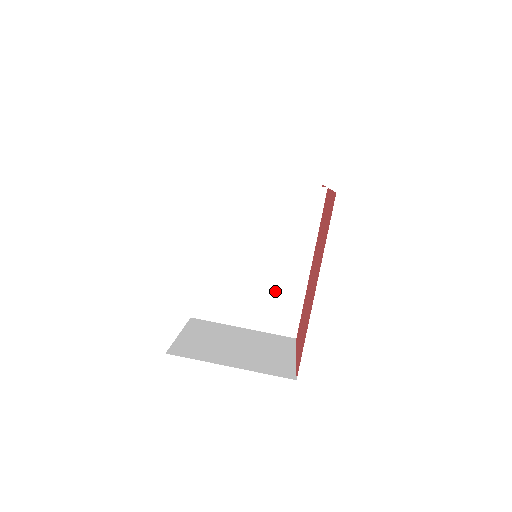
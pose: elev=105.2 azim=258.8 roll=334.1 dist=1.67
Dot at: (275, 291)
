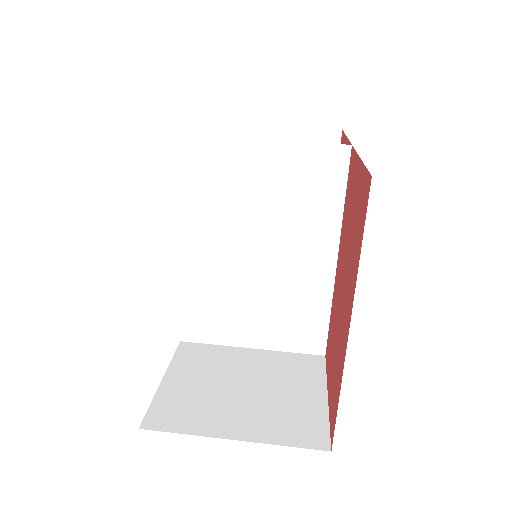
Dot at: (289, 299)
